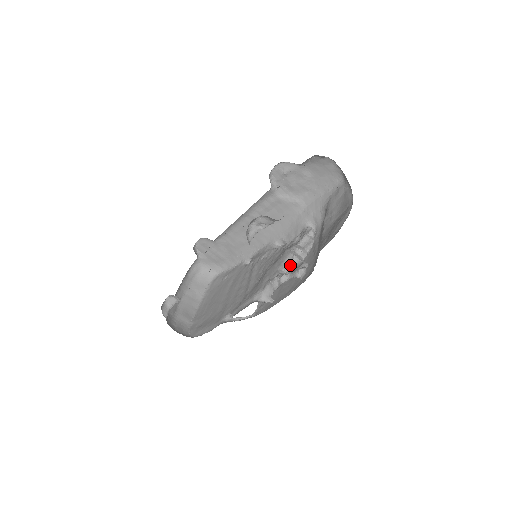
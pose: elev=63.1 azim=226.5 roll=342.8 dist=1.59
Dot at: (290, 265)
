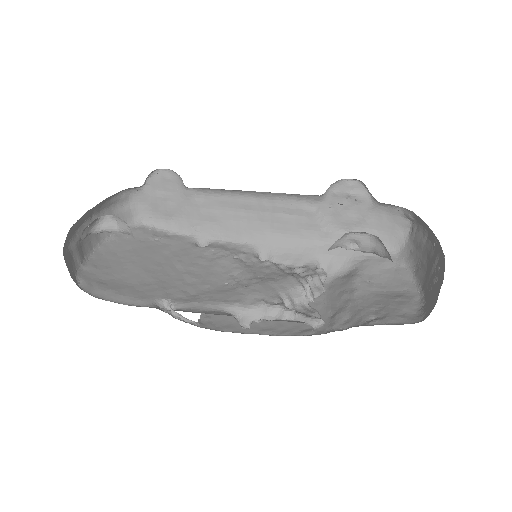
Dot at: (294, 300)
